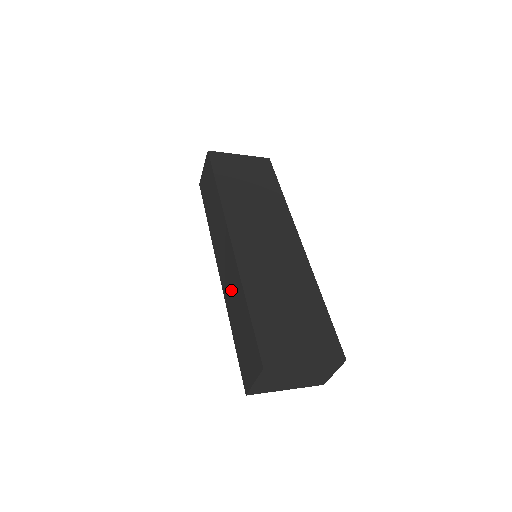
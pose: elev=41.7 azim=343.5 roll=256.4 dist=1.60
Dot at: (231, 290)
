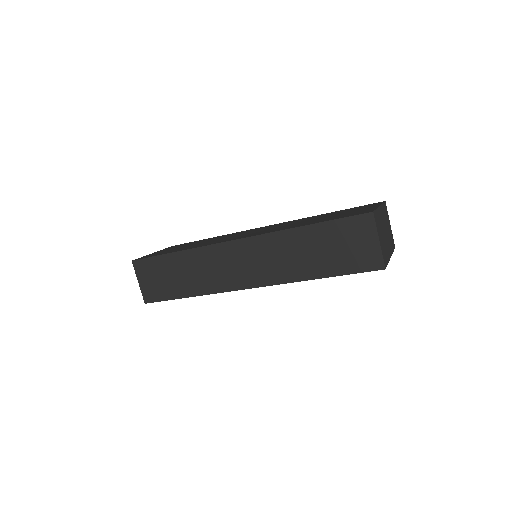
Dot at: (279, 260)
